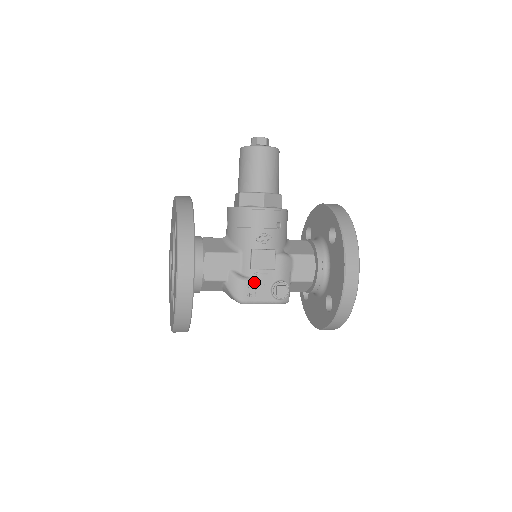
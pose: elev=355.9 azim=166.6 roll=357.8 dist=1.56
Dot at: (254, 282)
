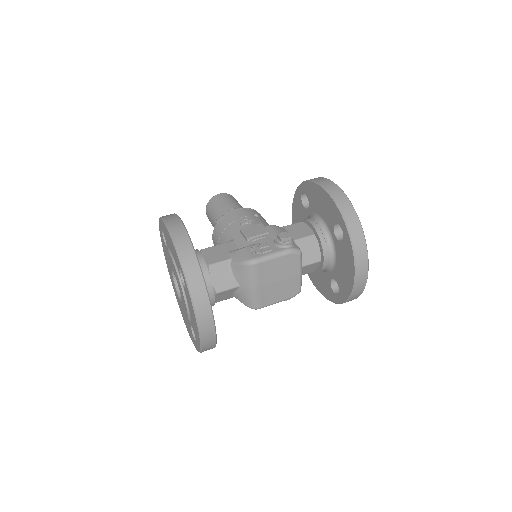
Dot at: (255, 245)
